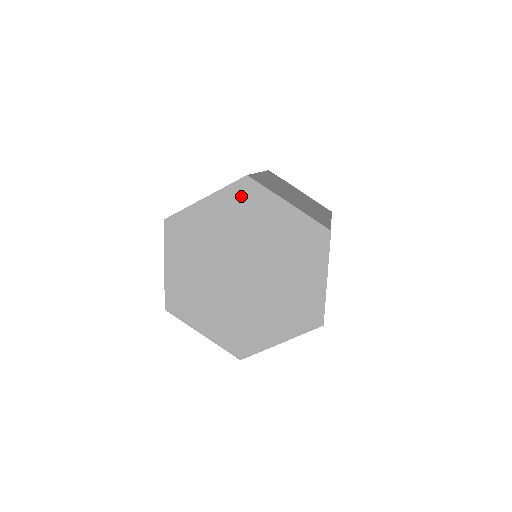
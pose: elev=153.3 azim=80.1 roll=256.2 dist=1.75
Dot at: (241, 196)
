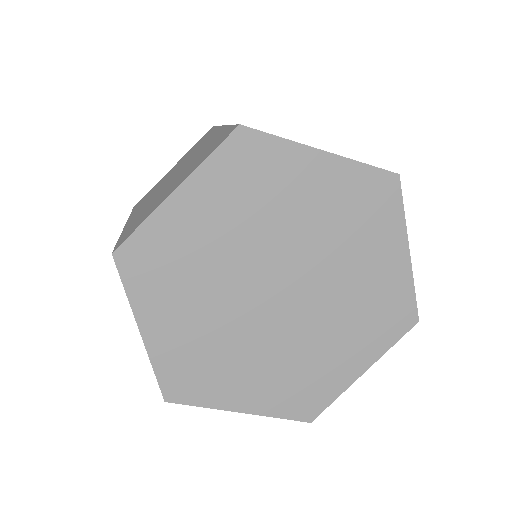
Dot at: (240, 165)
